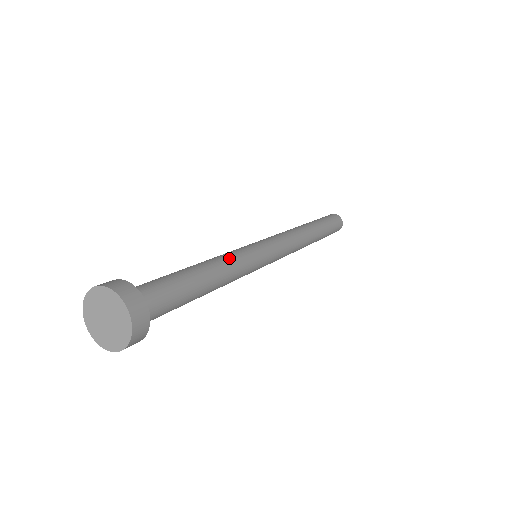
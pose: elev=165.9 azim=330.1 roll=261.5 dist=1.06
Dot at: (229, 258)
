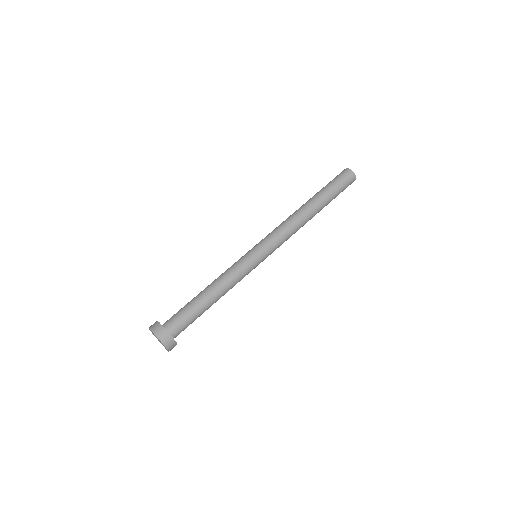
Dot at: (234, 285)
